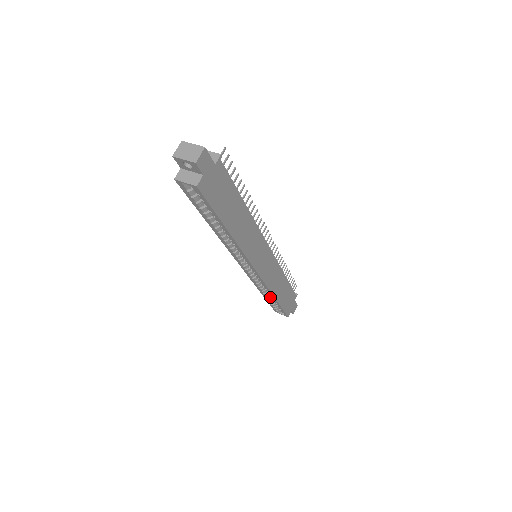
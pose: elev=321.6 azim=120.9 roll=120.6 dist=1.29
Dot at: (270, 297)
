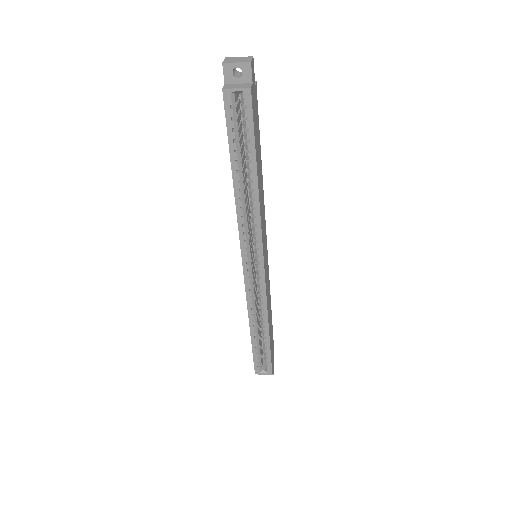
Dot at: (258, 336)
